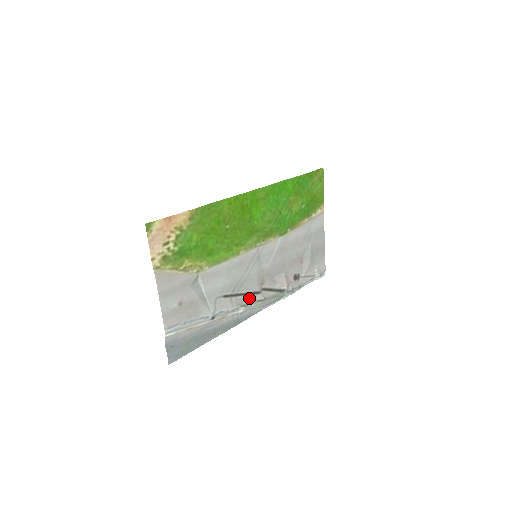
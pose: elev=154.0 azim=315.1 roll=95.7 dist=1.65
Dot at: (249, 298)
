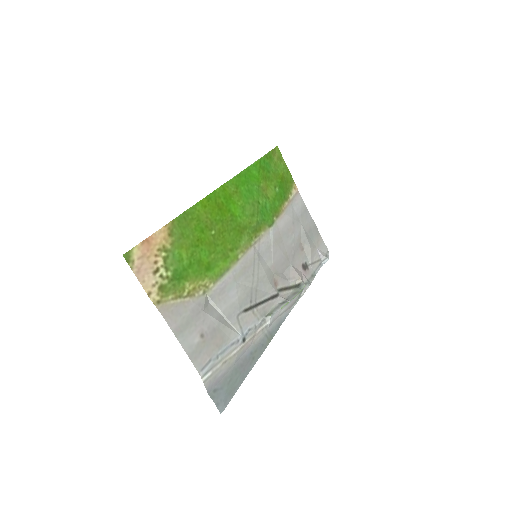
Dot at: (270, 305)
